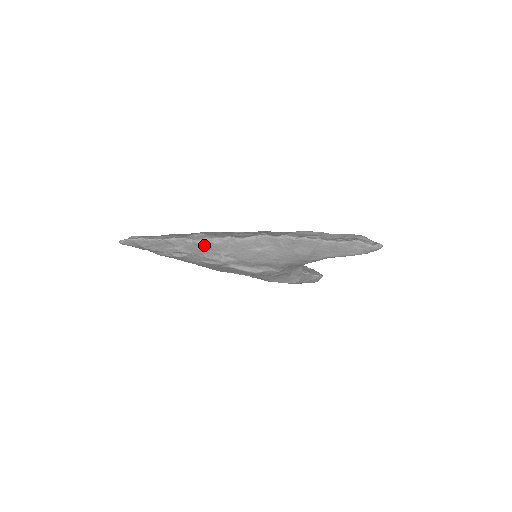
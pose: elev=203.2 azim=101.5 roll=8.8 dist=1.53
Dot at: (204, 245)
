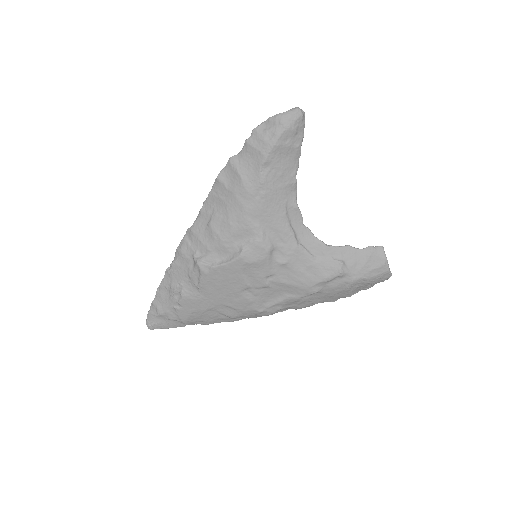
Dot at: (178, 261)
